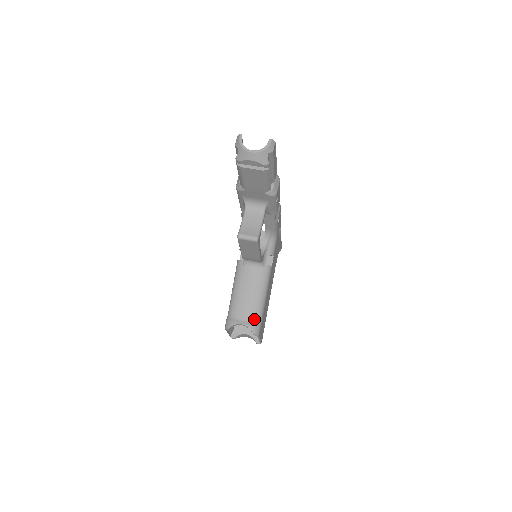
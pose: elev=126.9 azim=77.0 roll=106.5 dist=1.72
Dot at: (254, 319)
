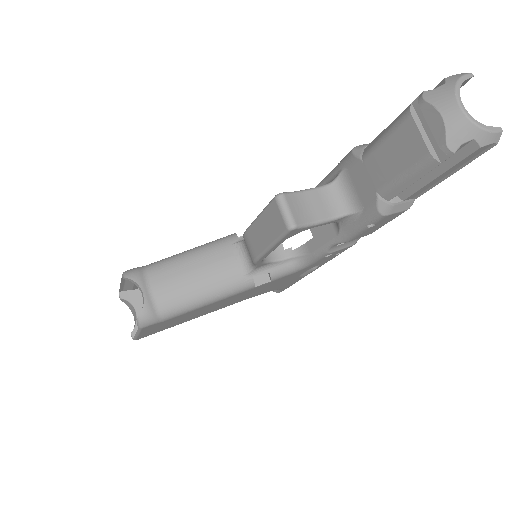
Dot at: (161, 307)
